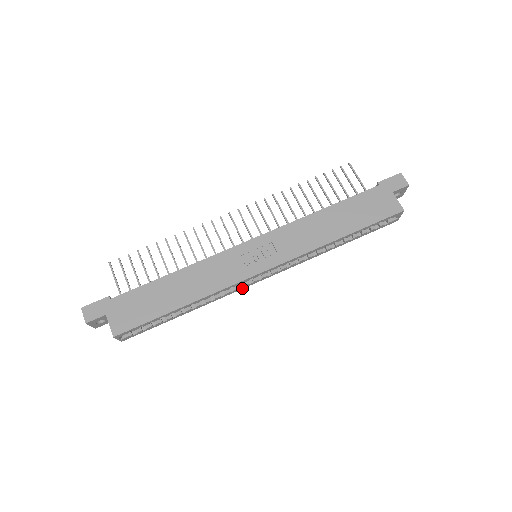
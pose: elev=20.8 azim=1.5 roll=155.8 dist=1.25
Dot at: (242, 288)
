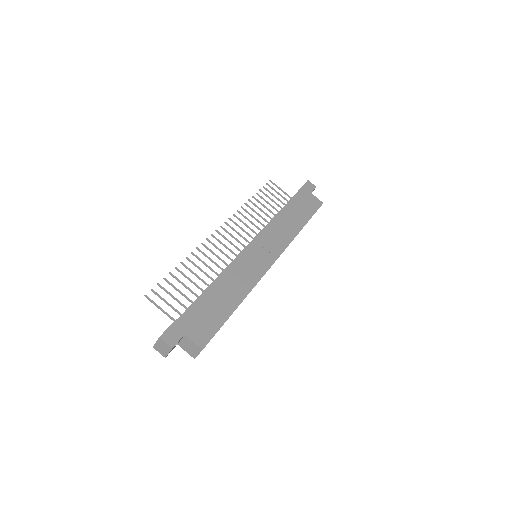
Dot at: occluded
